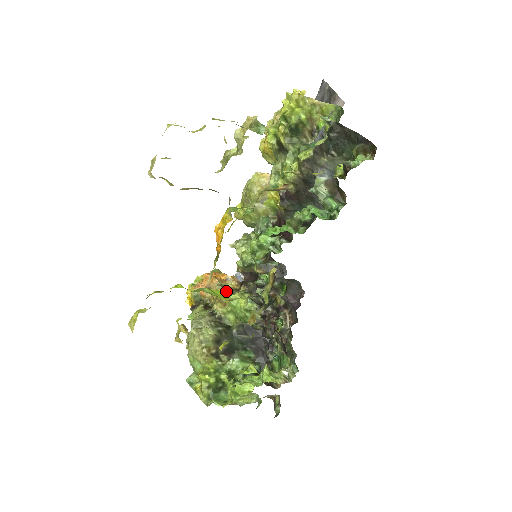
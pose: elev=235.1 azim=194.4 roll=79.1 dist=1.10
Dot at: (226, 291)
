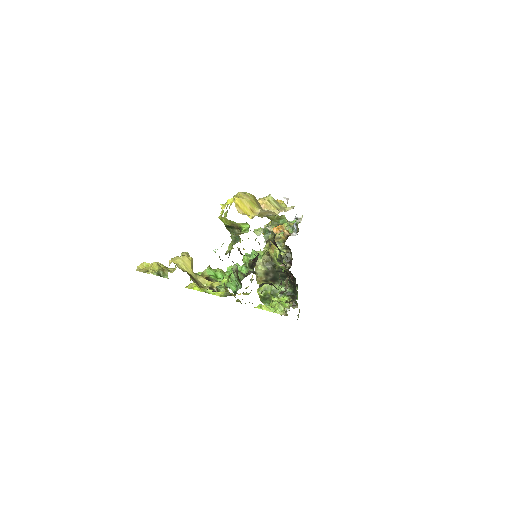
Dot at: occluded
